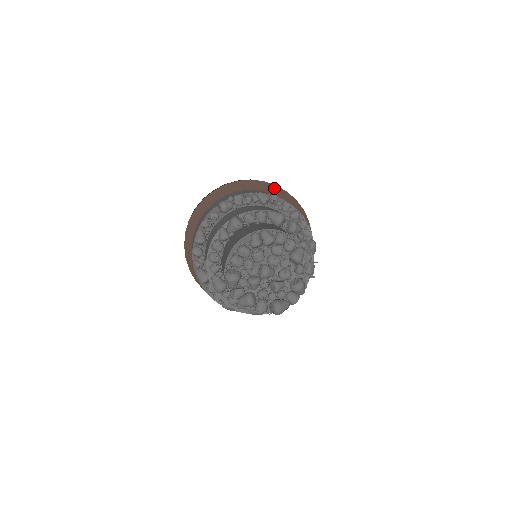
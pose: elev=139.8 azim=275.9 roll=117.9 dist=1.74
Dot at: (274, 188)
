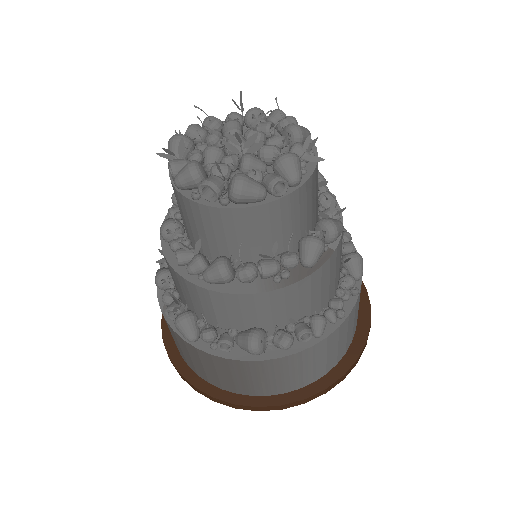
Dot at: occluded
